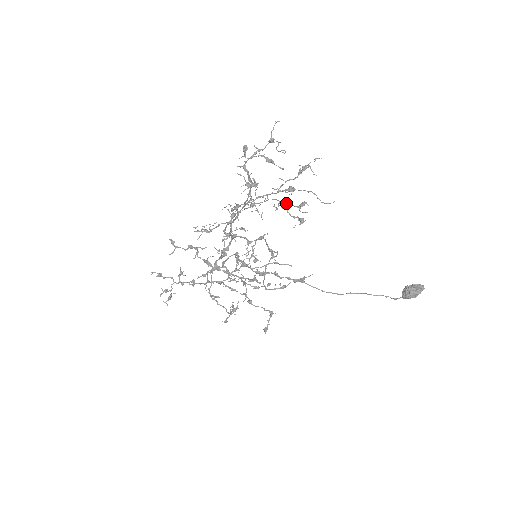
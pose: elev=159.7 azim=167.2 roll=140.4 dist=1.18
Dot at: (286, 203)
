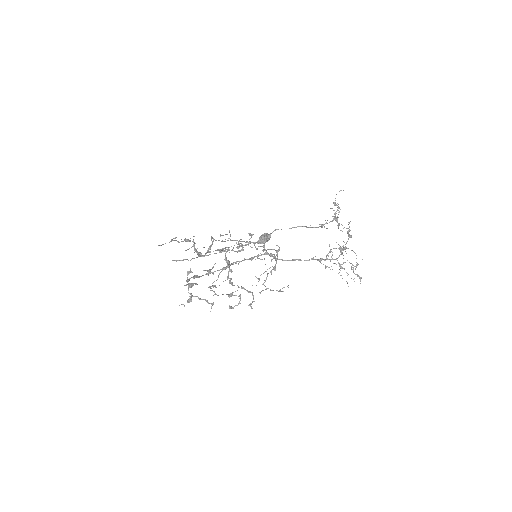
Dot at: (354, 266)
